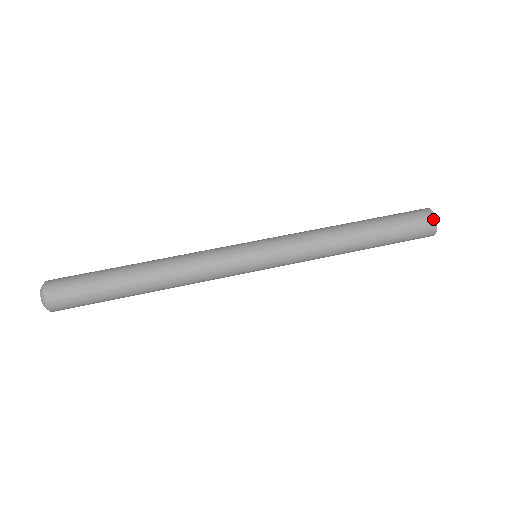
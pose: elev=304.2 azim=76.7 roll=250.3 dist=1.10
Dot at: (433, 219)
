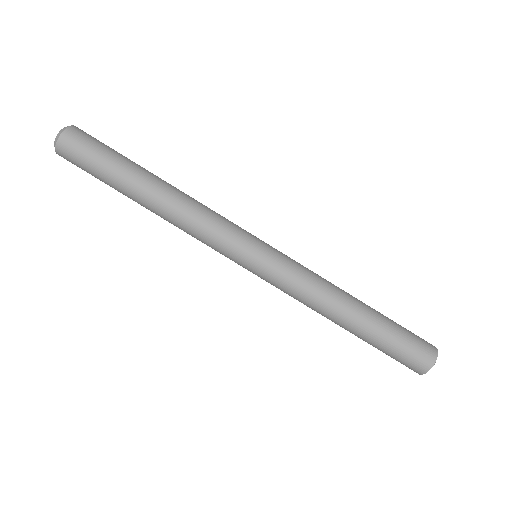
Dot at: (433, 357)
